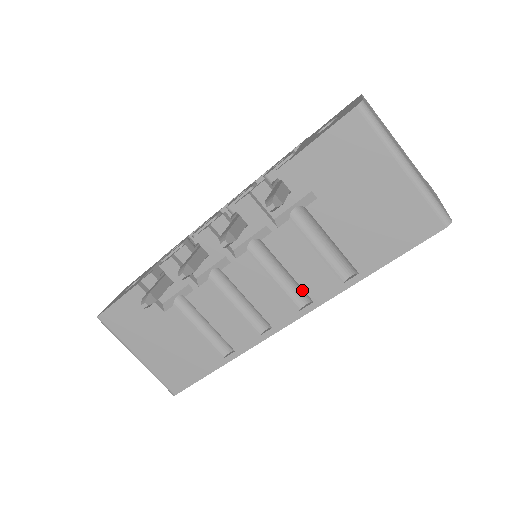
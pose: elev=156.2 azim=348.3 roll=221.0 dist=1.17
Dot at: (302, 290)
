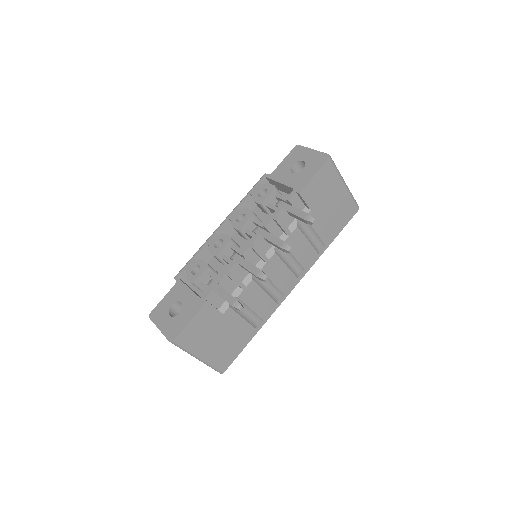
Dot at: (300, 266)
